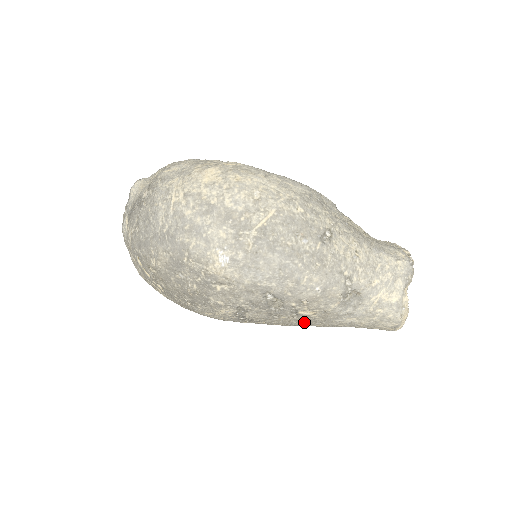
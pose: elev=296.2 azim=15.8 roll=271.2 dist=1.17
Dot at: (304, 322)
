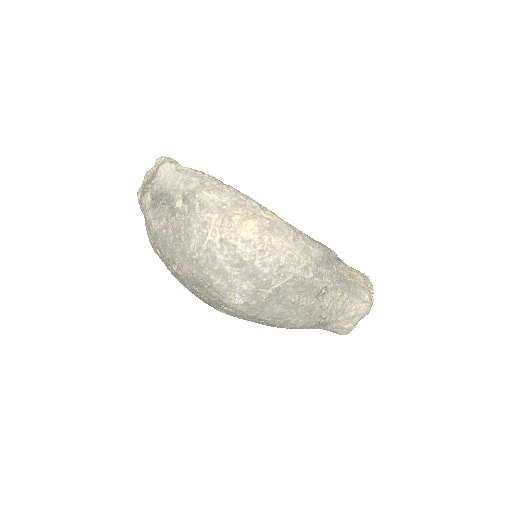
Dot at: occluded
